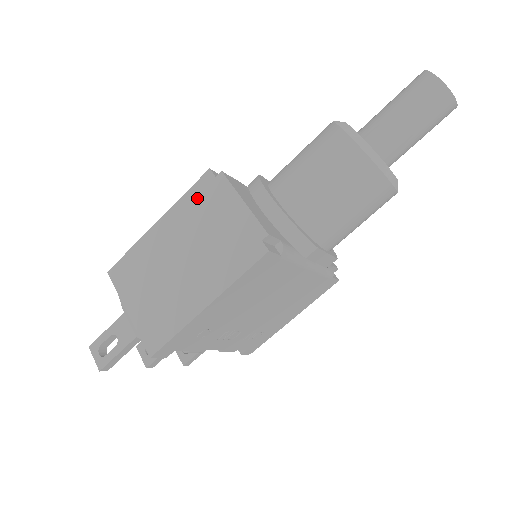
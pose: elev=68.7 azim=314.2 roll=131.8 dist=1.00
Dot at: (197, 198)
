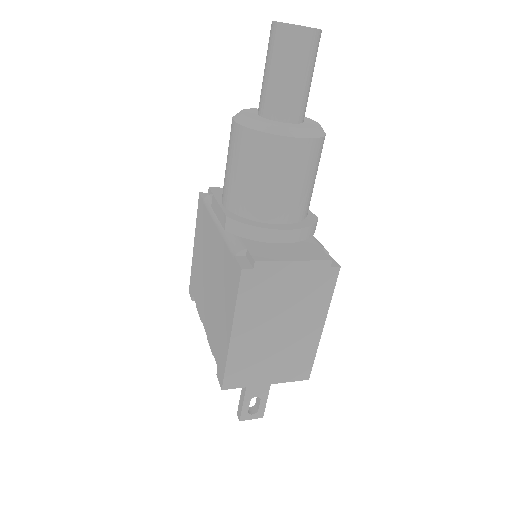
Dot at: (252, 293)
